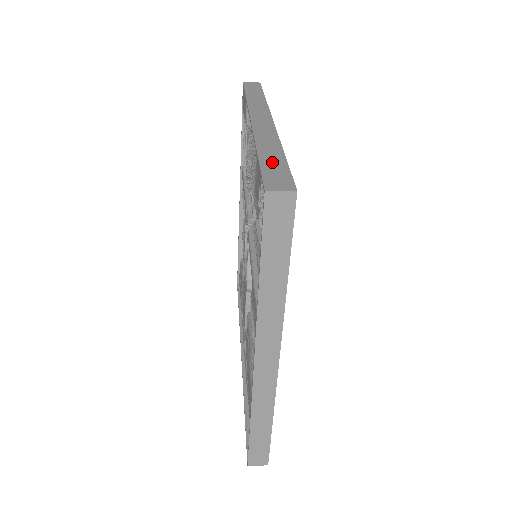
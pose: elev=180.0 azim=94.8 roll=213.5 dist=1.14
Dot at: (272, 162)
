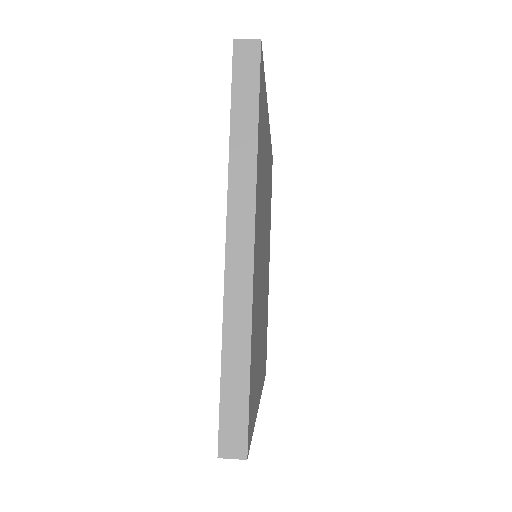
Dot at: (233, 390)
